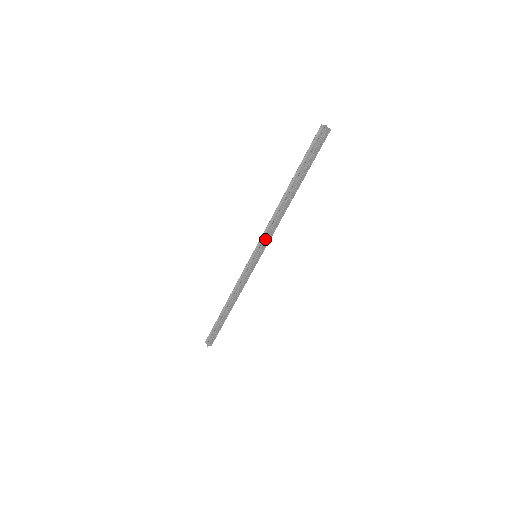
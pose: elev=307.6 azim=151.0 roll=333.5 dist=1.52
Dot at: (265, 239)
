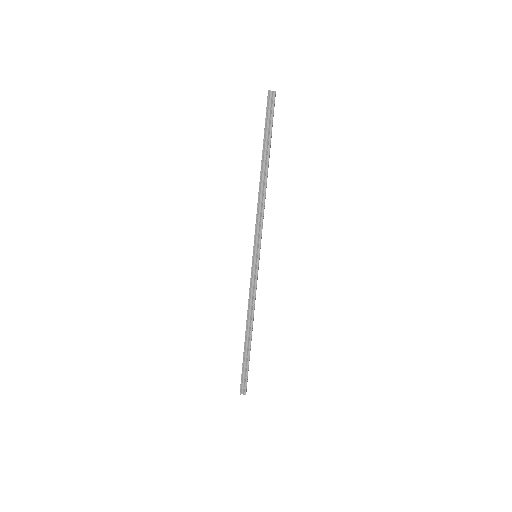
Dot at: (261, 230)
